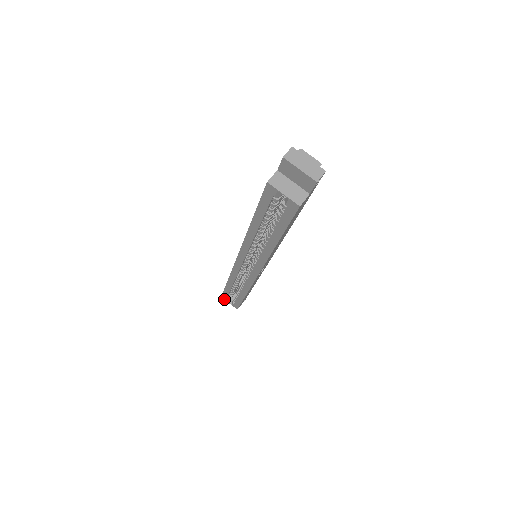
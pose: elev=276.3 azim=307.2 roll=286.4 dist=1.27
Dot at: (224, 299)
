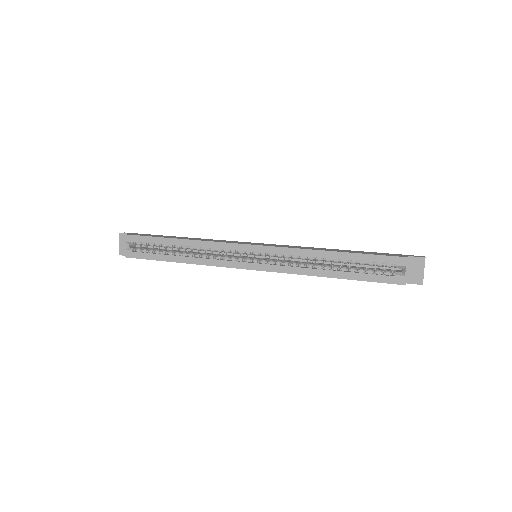
Dot at: (126, 239)
